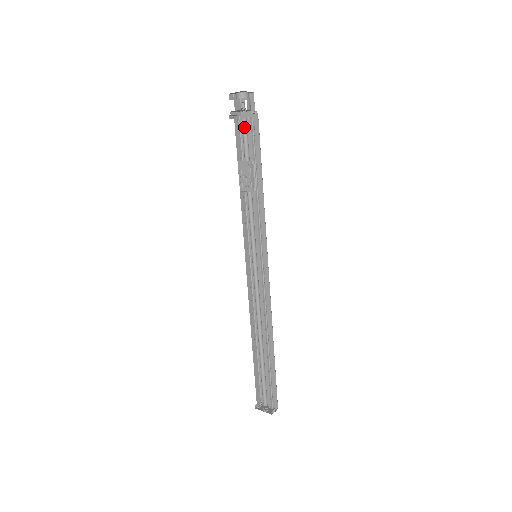
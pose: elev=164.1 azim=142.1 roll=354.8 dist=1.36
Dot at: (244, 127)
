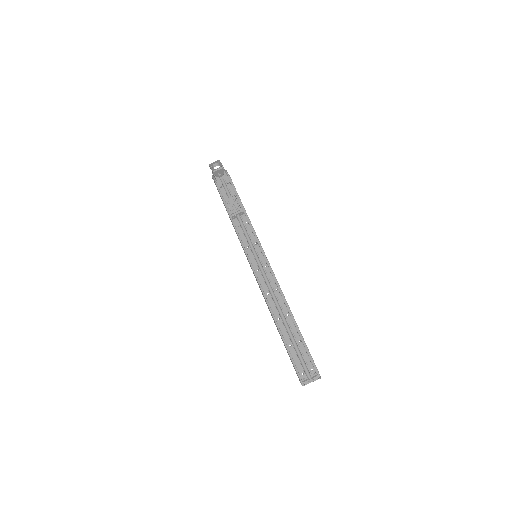
Dot at: (222, 183)
